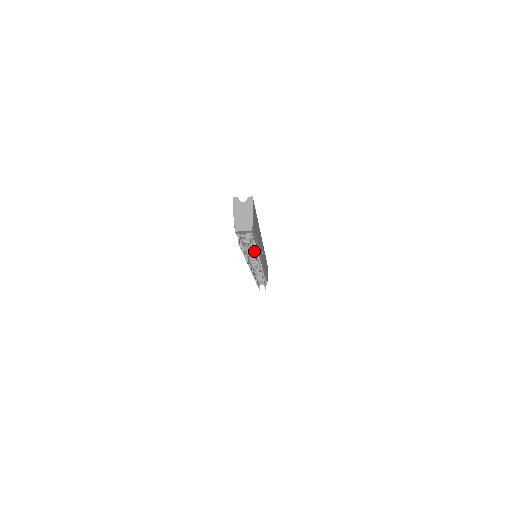
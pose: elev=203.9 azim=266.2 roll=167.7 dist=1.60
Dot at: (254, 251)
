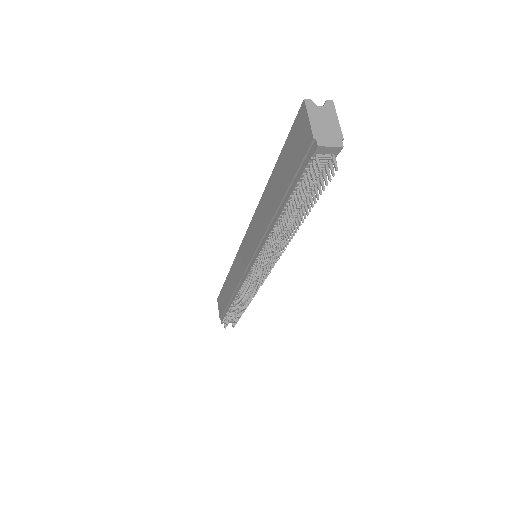
Dot at: (304, 212)
